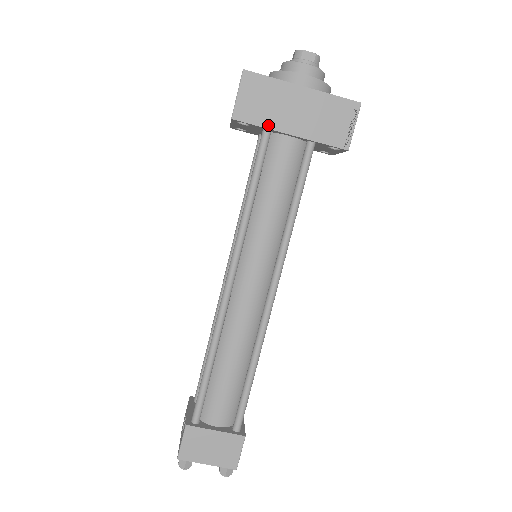
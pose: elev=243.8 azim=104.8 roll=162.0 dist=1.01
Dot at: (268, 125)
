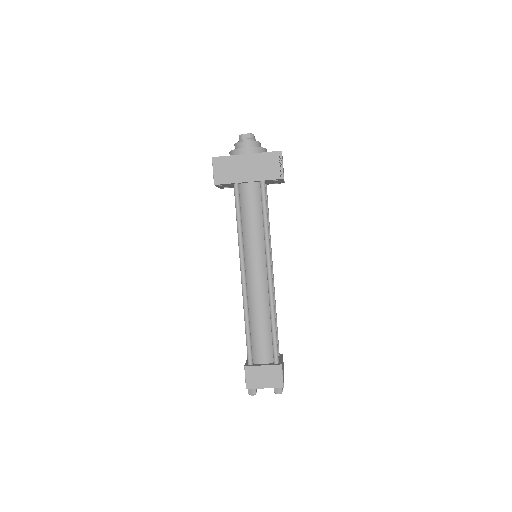
Dot at: (235, 181)
